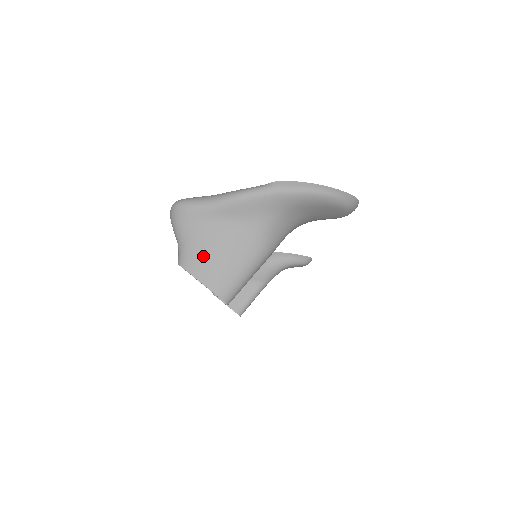
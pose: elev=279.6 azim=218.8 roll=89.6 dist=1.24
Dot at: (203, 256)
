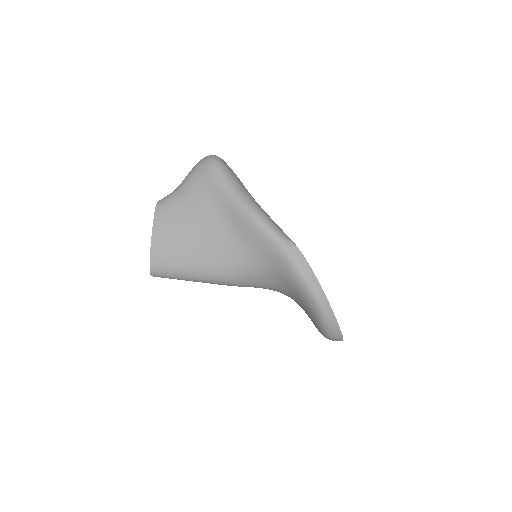
Dot at: (178, 222)
